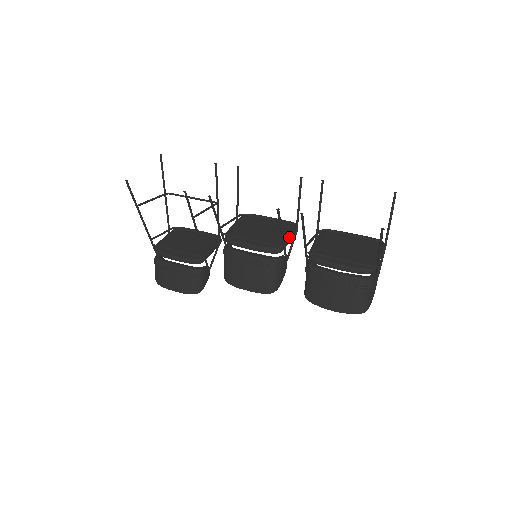
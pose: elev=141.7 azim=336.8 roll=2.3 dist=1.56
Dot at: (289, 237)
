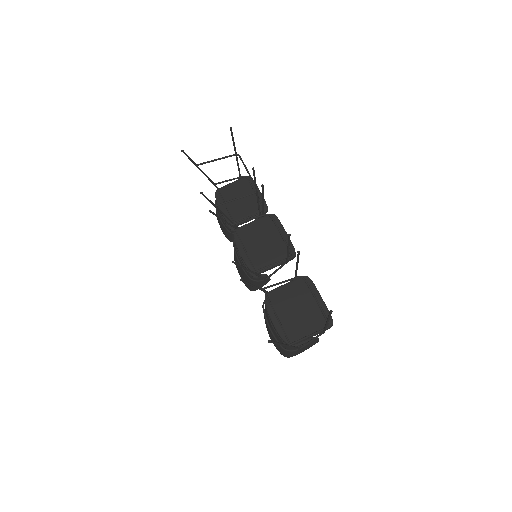
Dot at: (273, 265)
